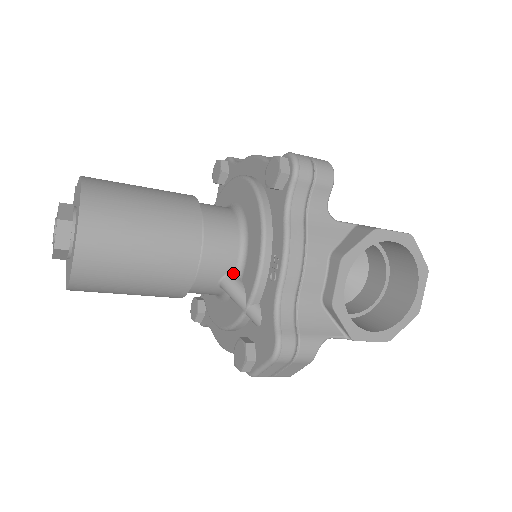
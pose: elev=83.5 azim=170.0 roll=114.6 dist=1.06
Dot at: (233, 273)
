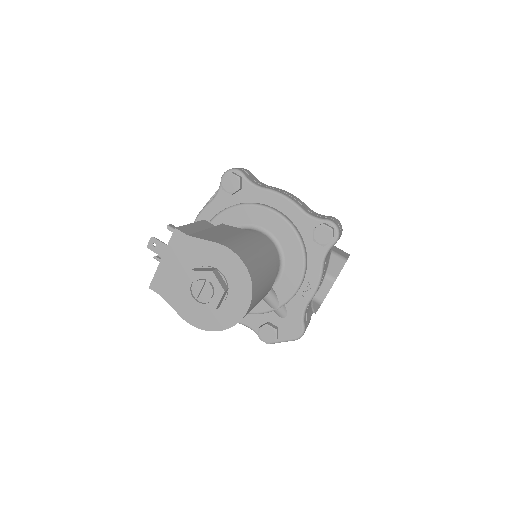
Dot at: occluded
